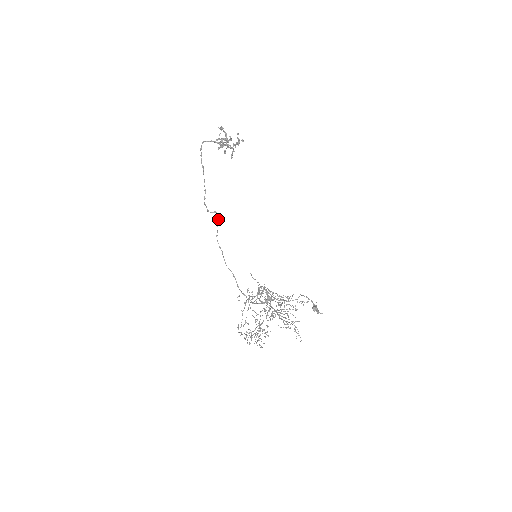
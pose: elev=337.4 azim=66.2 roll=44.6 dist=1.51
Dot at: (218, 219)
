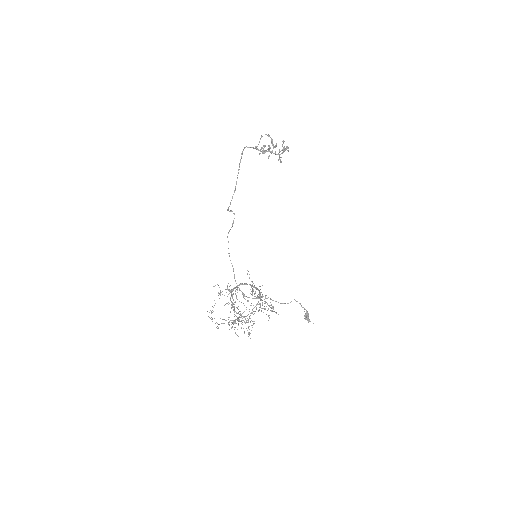
Dot at: occluded
